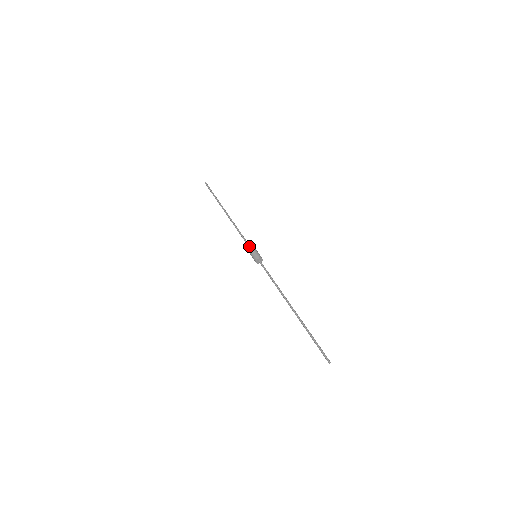
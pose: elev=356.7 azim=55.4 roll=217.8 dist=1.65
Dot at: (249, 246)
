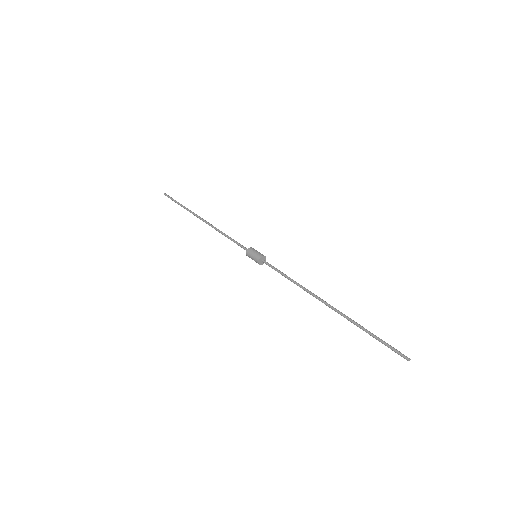
Dot at: occluded
